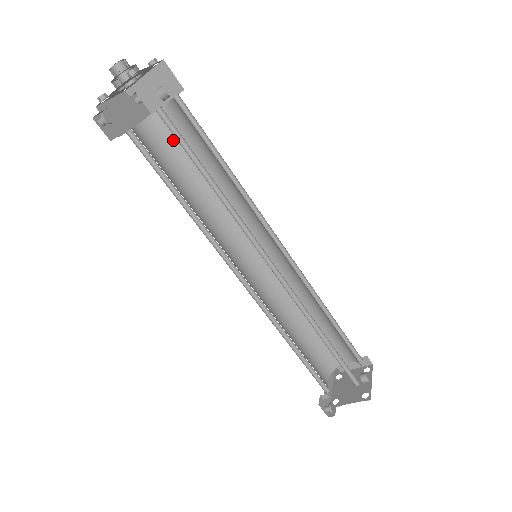
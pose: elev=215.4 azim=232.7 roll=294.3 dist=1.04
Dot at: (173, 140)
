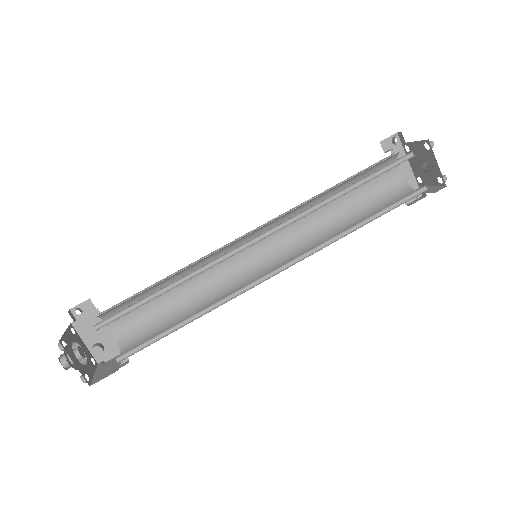
Dot at: (125, 303)
